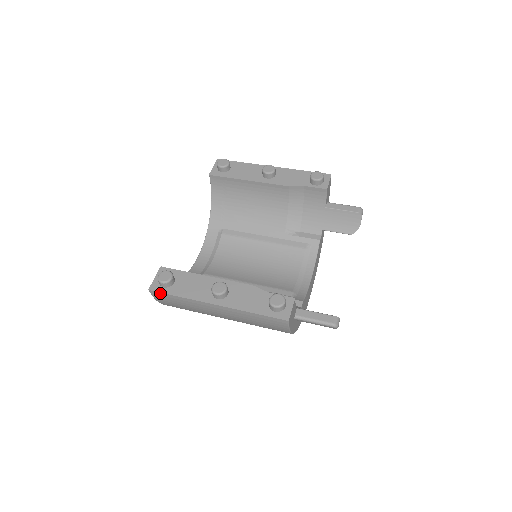
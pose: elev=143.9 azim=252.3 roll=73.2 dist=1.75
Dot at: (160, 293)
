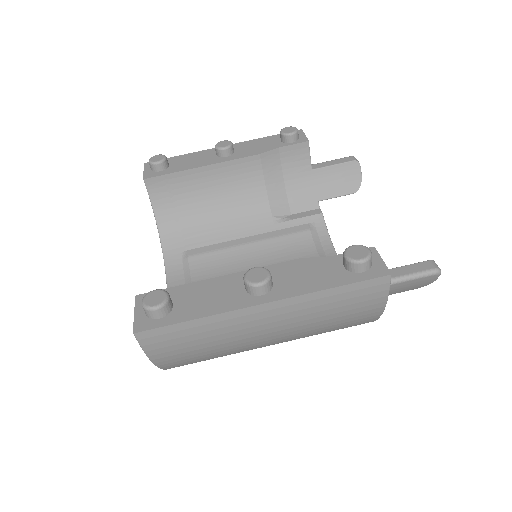
Dot at: (157, 330)
